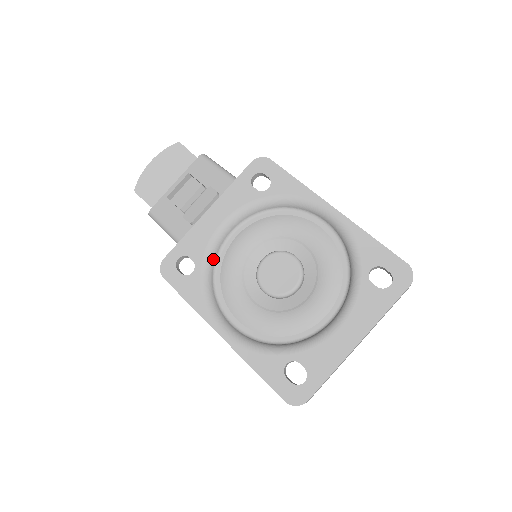
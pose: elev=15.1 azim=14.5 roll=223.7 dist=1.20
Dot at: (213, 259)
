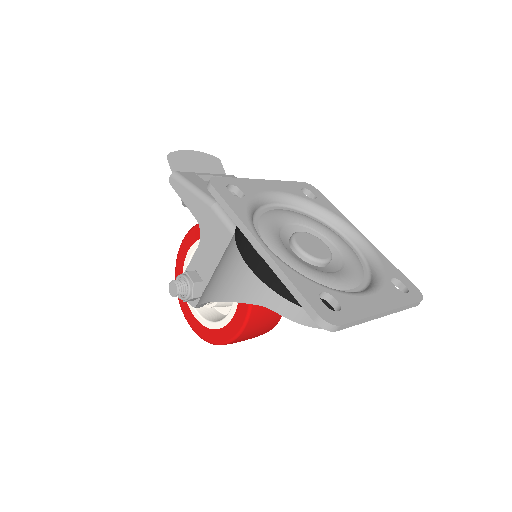
Dot at: (258, 205)
